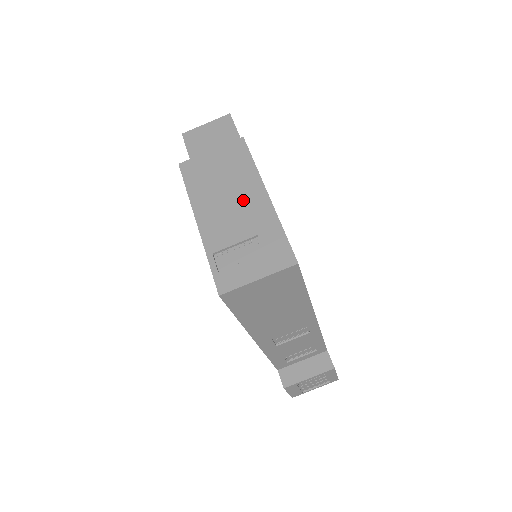
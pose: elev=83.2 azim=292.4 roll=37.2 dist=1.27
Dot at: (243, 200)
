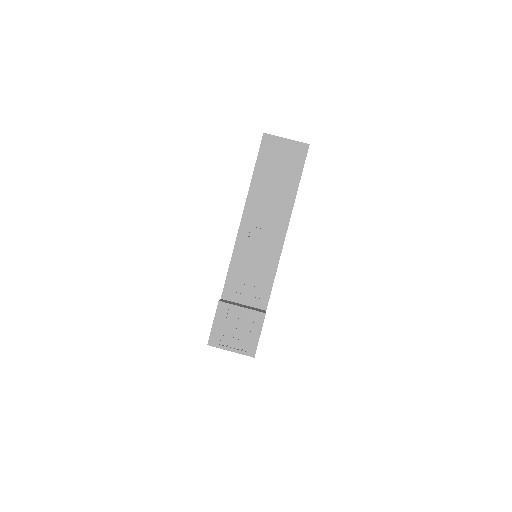
Dot at: occluded
